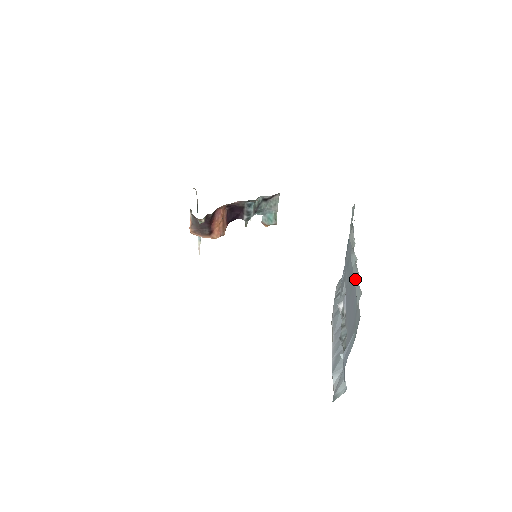
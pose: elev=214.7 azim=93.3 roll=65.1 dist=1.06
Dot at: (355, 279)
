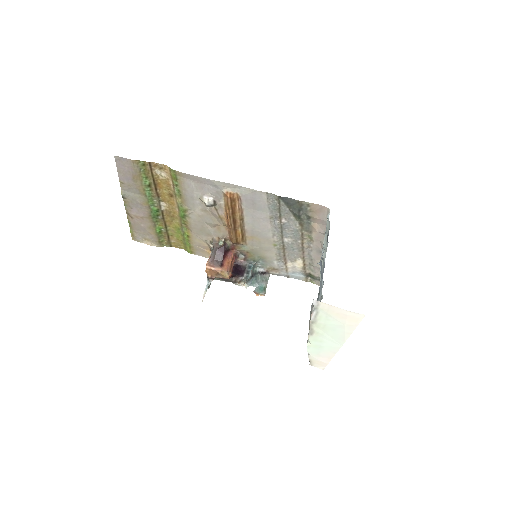
Dot at: occluded
